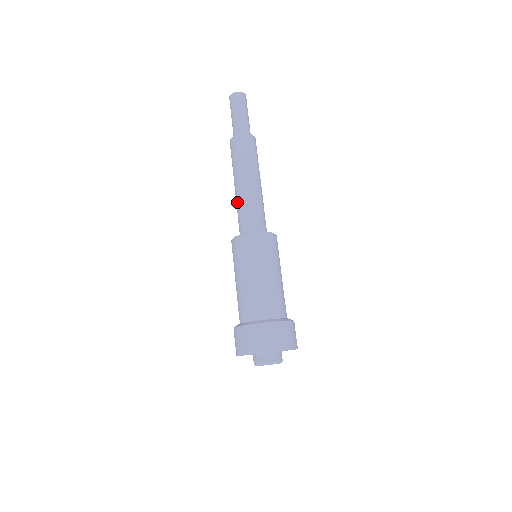
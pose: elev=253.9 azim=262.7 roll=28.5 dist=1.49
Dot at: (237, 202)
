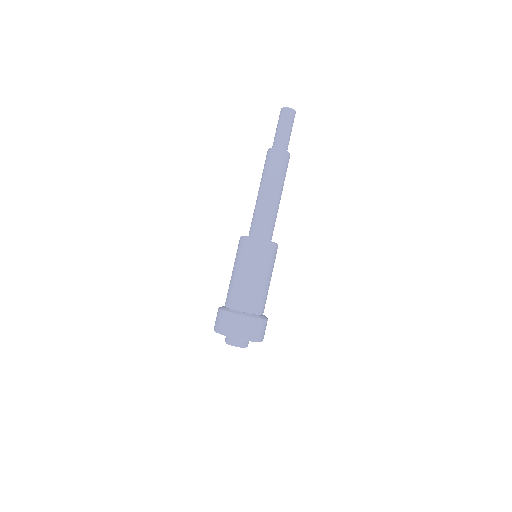
Dot at: (257, 206)
